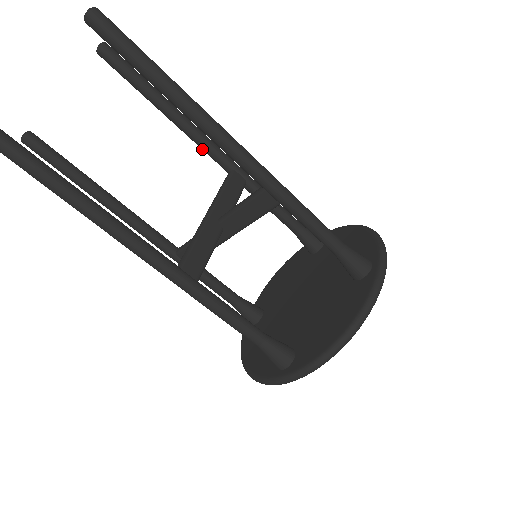
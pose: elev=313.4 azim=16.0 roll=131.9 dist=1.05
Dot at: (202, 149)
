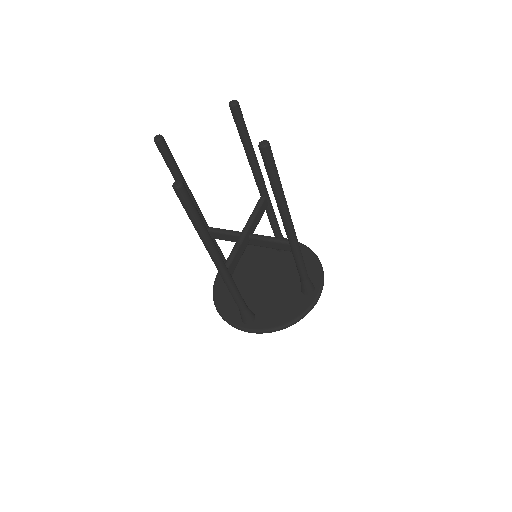
Dot at: (255, 179)
